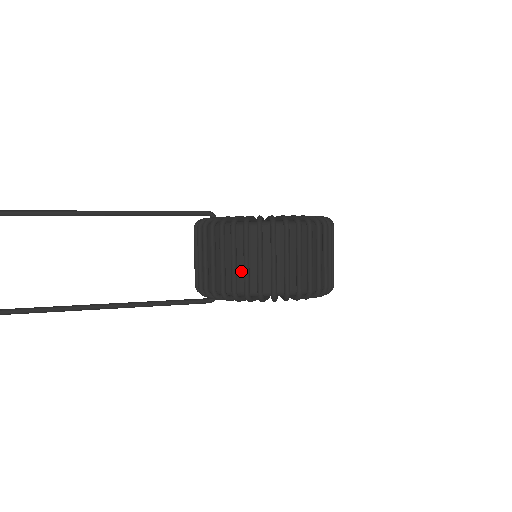
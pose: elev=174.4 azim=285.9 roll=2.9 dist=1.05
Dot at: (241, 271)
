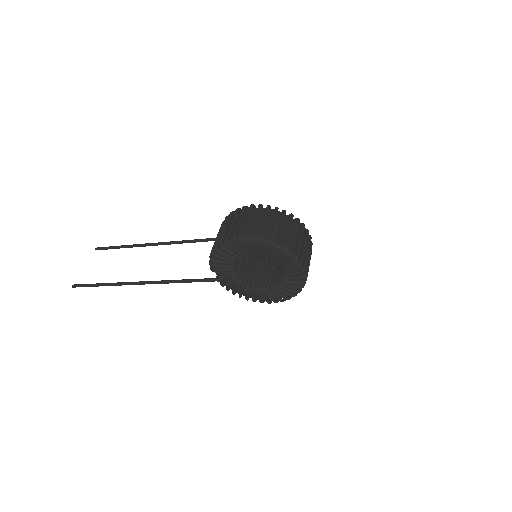
Dot at: occluded
